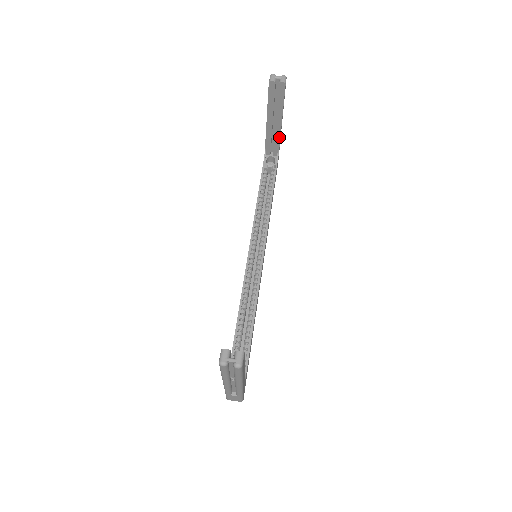
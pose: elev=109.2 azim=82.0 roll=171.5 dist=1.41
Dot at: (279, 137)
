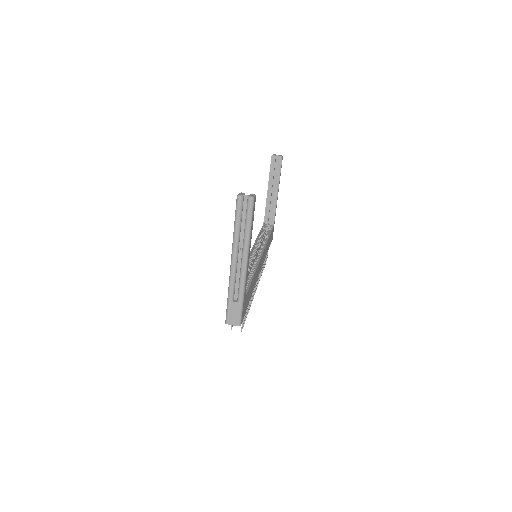
Dot at: (275, 205)
